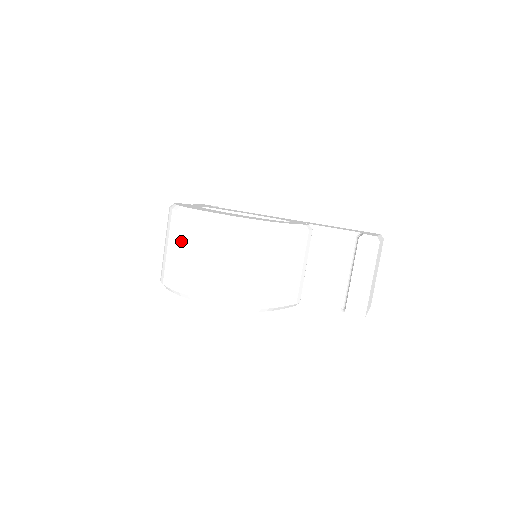
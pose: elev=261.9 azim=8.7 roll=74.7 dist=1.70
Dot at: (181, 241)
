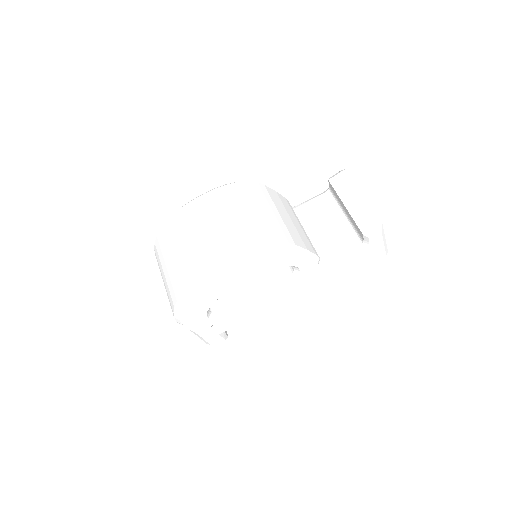
Dot at: (176, 241)
